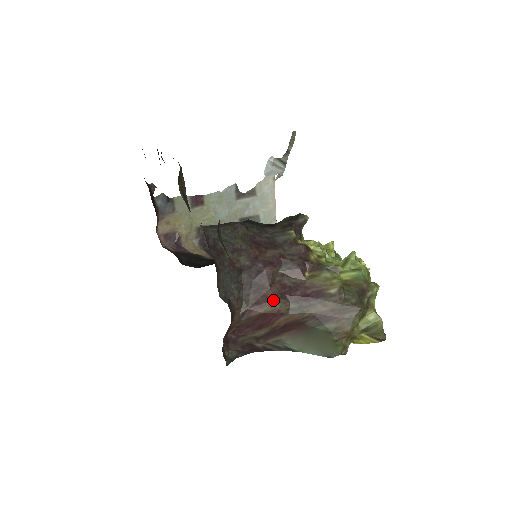
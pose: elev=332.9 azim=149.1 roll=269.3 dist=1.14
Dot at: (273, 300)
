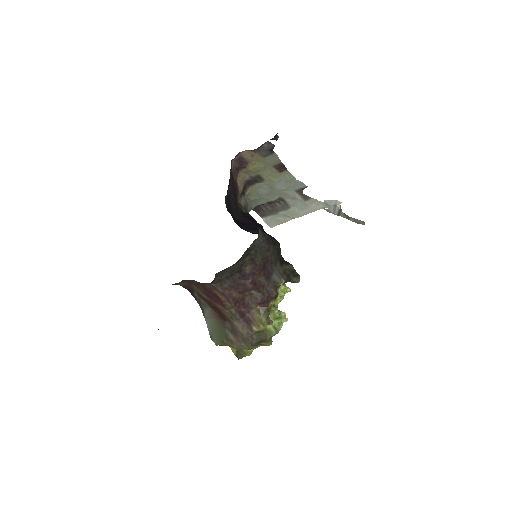
Dot at: (231, 299)
